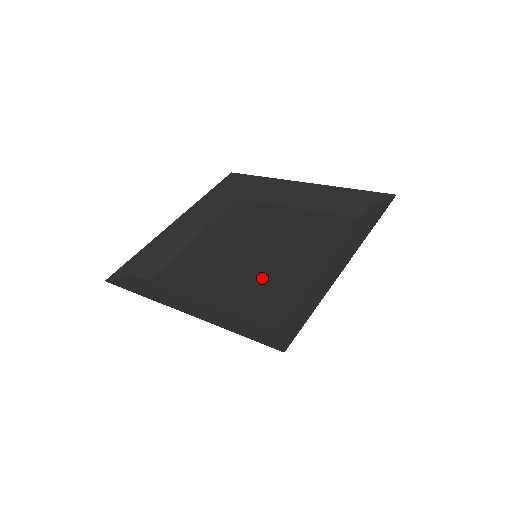
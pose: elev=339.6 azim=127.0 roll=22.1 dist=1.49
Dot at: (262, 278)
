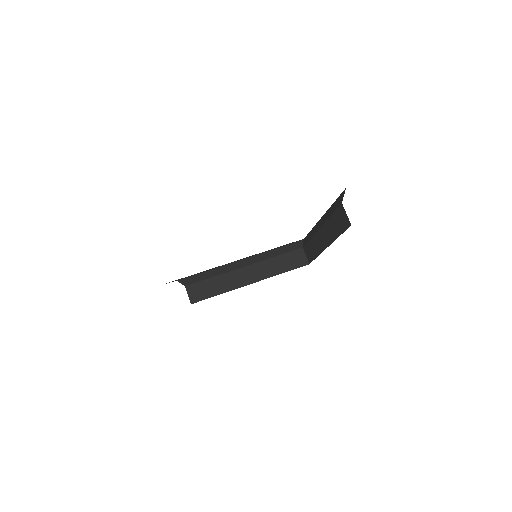
Dot at: occluded
